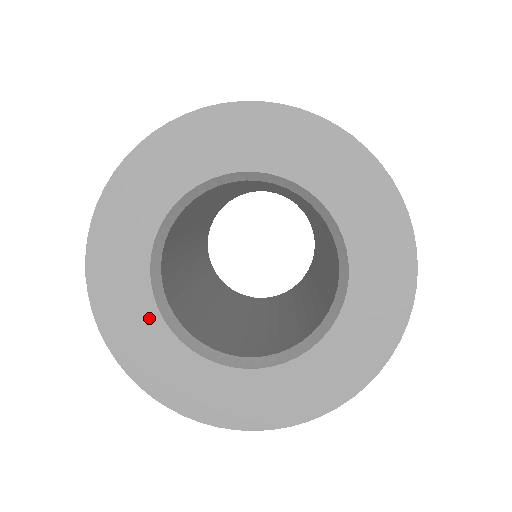
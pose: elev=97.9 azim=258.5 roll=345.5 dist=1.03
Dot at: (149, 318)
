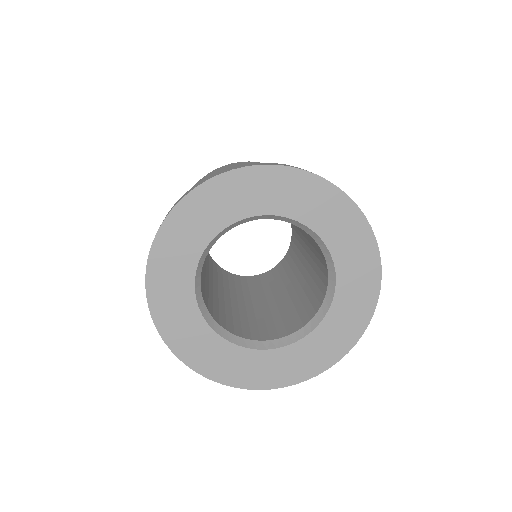
Dot at: (211, 340)
